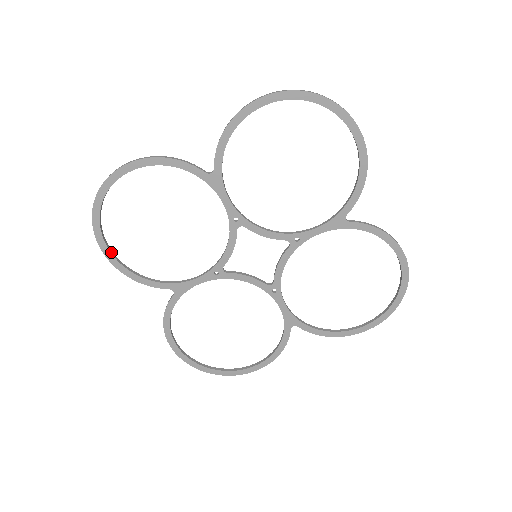
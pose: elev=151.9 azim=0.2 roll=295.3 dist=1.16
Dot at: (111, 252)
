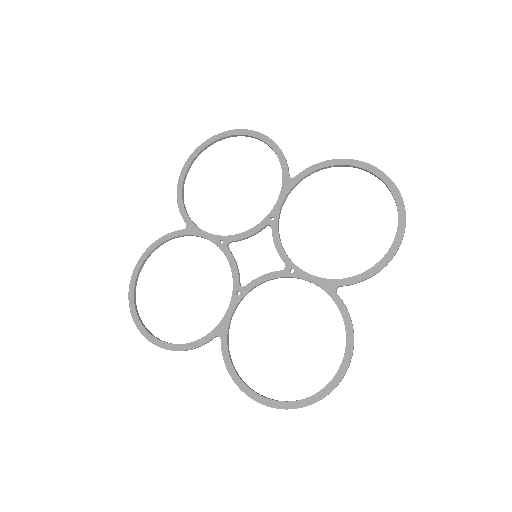
Dot at: (188, 169)
